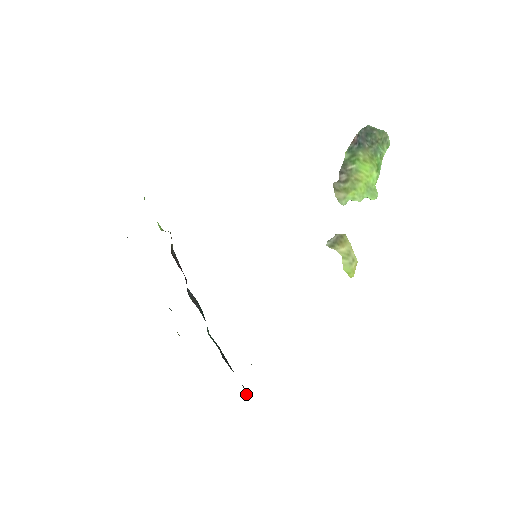
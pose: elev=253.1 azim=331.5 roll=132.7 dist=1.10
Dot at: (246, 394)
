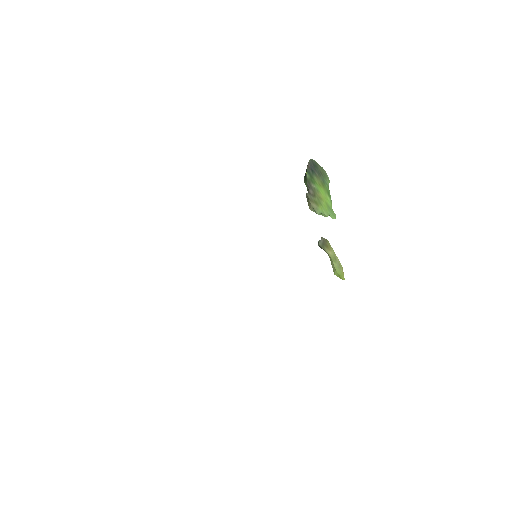
Dot at: occluded
